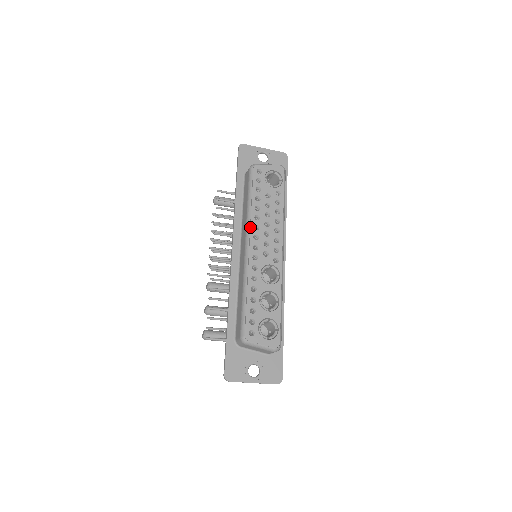
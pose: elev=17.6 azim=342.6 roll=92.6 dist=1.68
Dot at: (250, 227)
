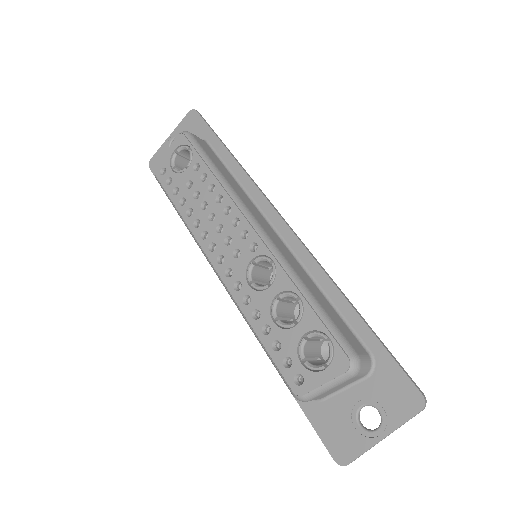
Dot at: (198, 243)
